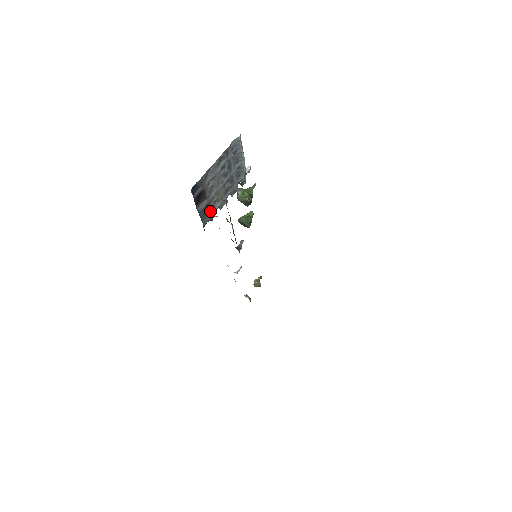
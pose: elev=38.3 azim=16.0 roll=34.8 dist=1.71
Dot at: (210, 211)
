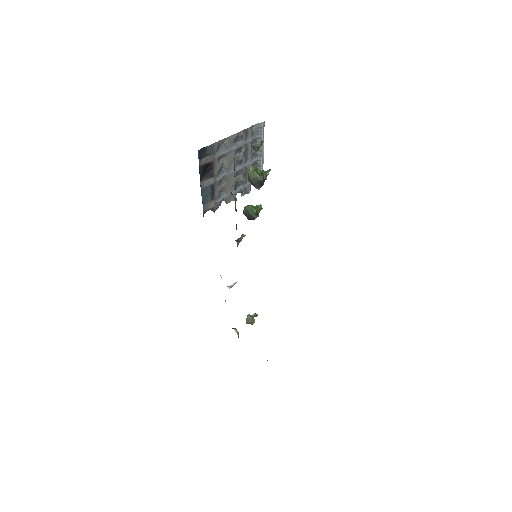
Dot at: (214, 197)
